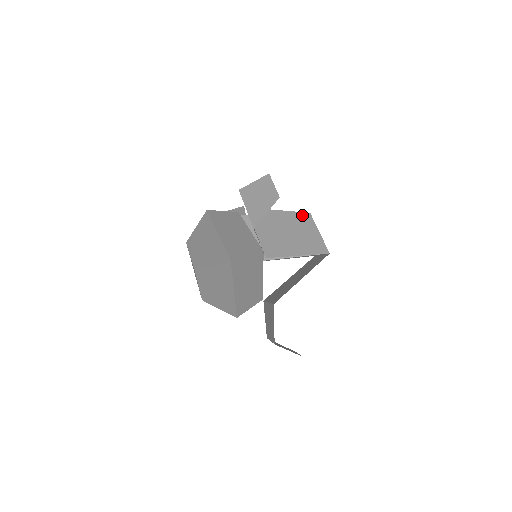
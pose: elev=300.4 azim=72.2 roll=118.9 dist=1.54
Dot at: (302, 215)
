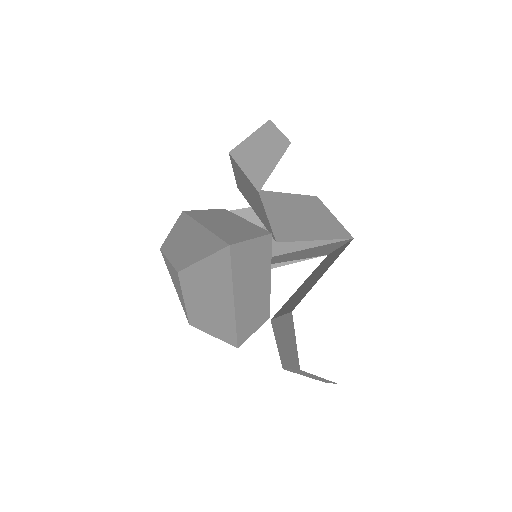
Dot at: (308, 198)
